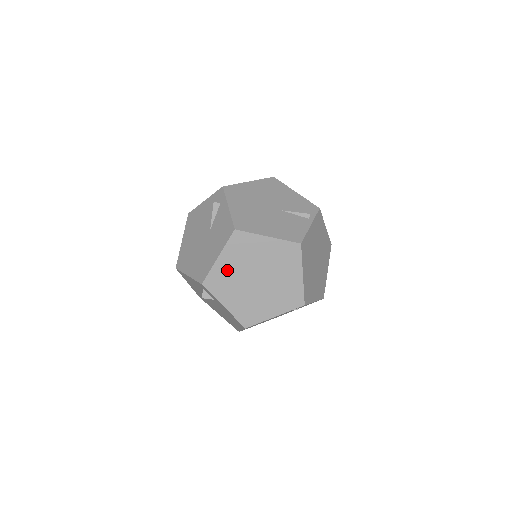
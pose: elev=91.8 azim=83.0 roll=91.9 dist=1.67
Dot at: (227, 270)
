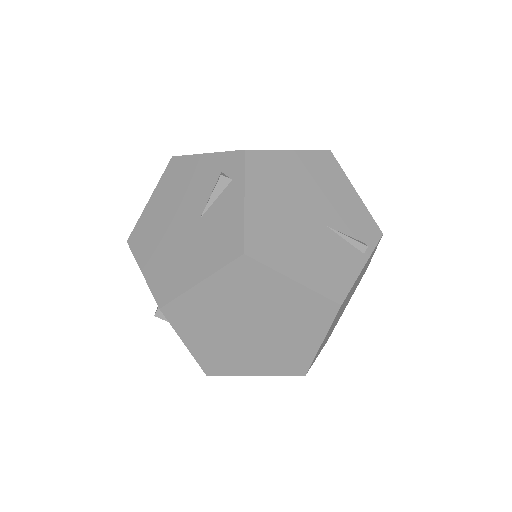
Dot at: (208, 303)
